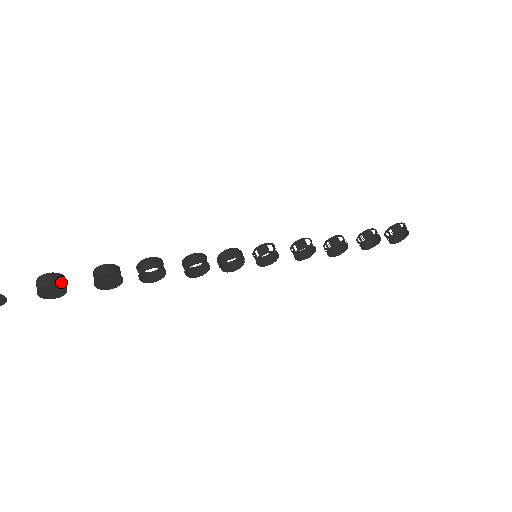
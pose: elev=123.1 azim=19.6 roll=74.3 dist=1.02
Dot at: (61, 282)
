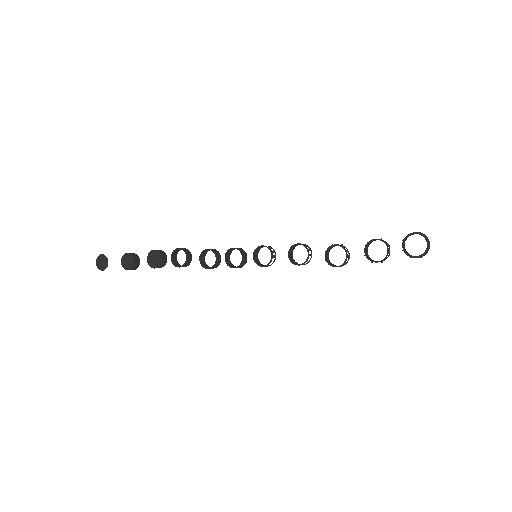
Dot at: (133, 255)
